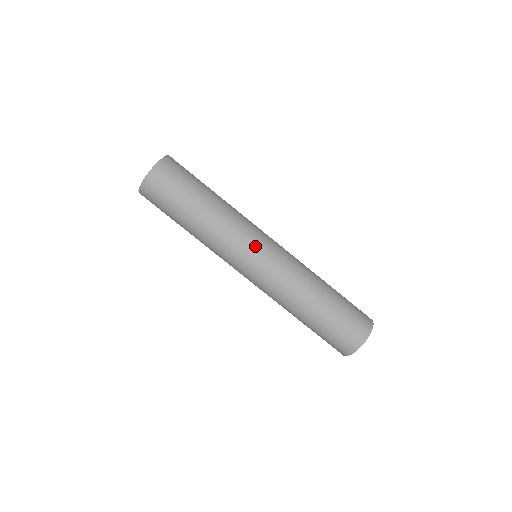
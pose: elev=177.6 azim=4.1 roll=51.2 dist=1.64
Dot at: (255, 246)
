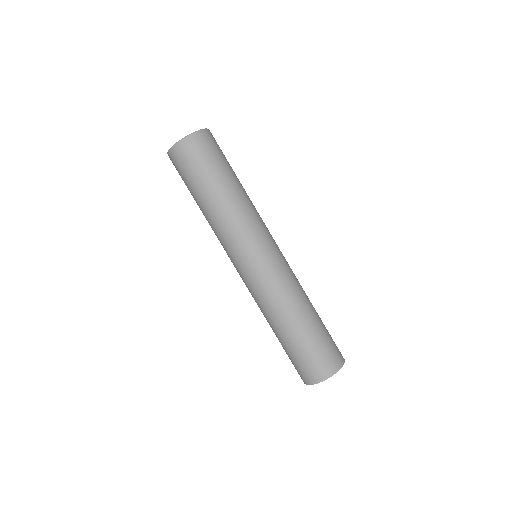
Dot at: (272, 237)
